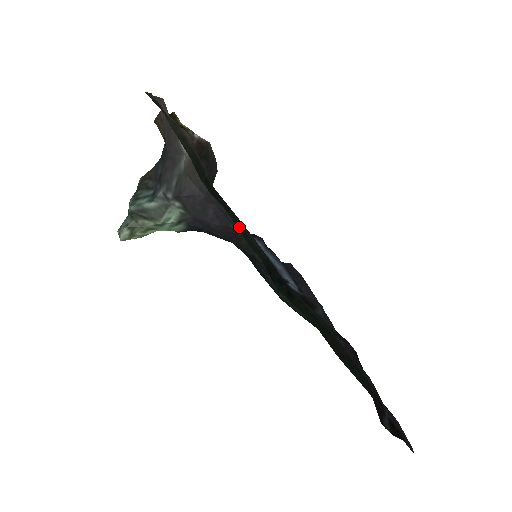
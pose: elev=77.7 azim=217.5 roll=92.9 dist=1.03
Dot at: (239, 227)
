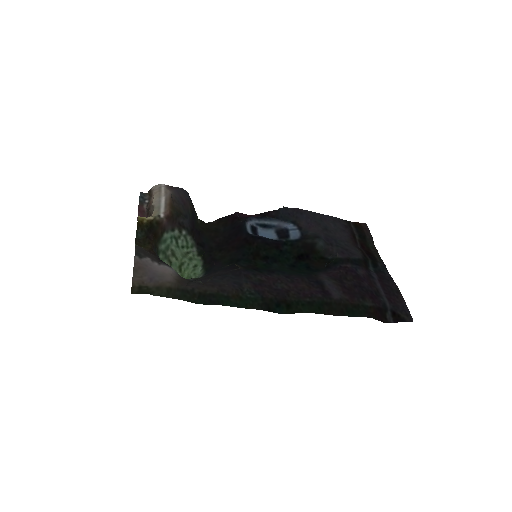
Dot at: (235, 305)
